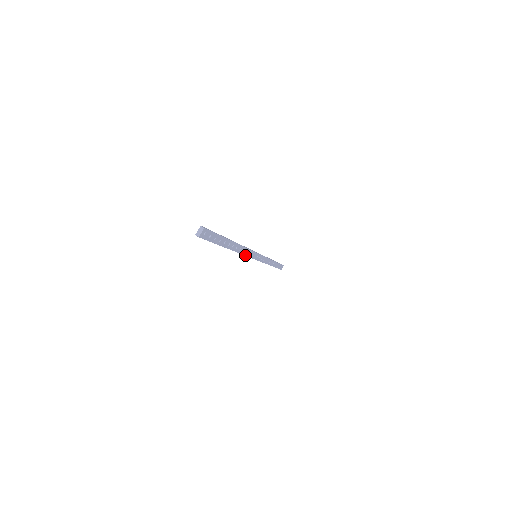
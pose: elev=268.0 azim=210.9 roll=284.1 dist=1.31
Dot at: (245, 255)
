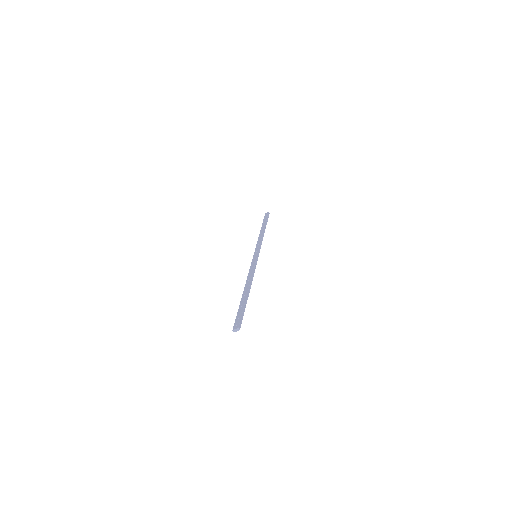
Dot at: occluded
